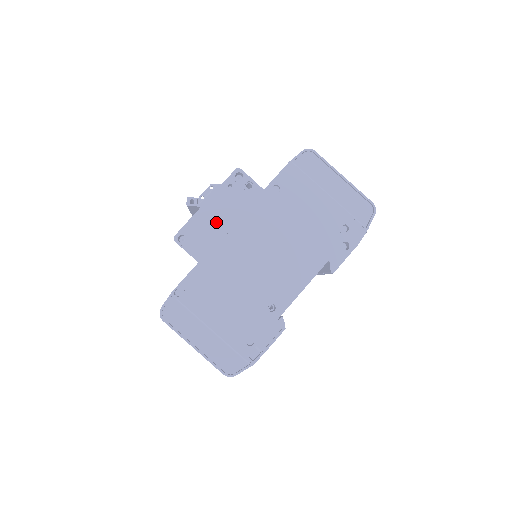
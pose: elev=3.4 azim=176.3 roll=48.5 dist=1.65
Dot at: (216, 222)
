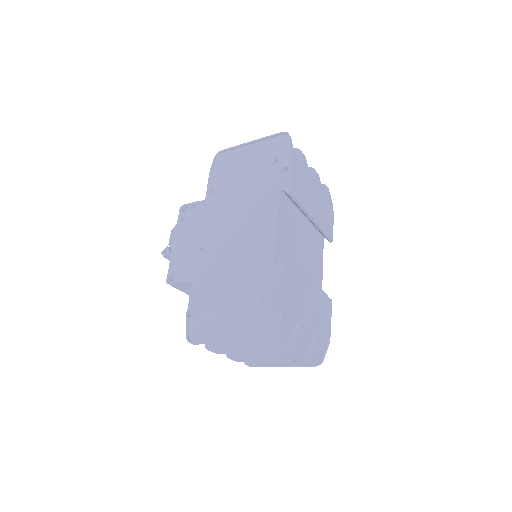
Dot at: (187, 247)
